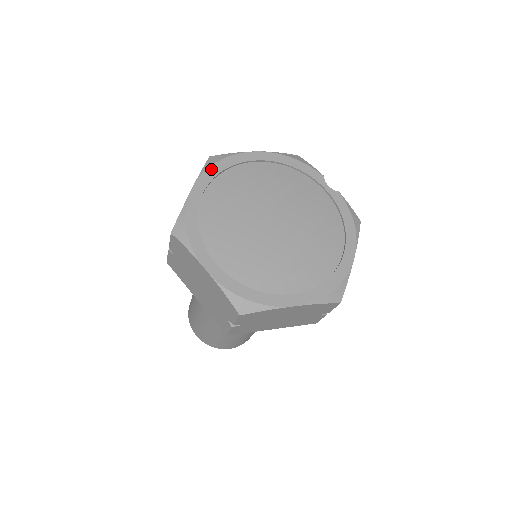
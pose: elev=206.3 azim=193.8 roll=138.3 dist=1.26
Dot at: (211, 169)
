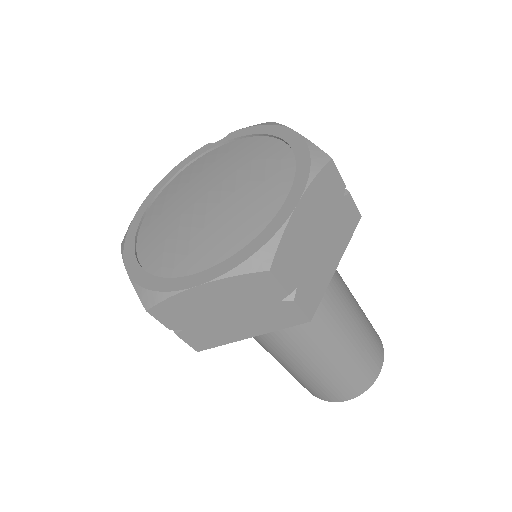
Dot at: (126, 244)
